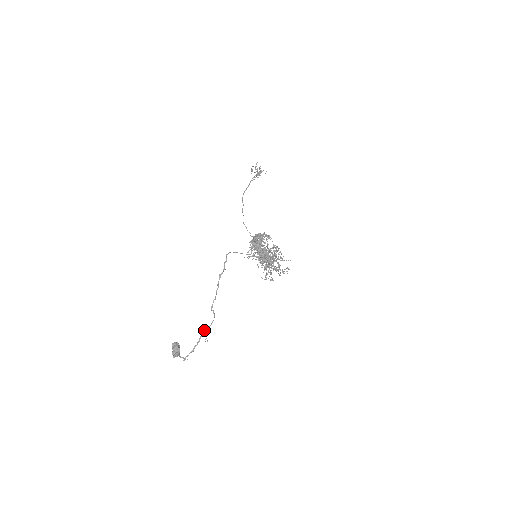
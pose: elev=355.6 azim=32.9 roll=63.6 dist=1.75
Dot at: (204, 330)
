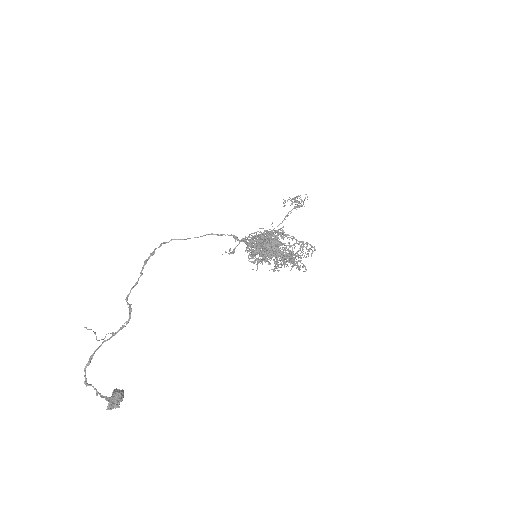
Dot at: (112, 332)
